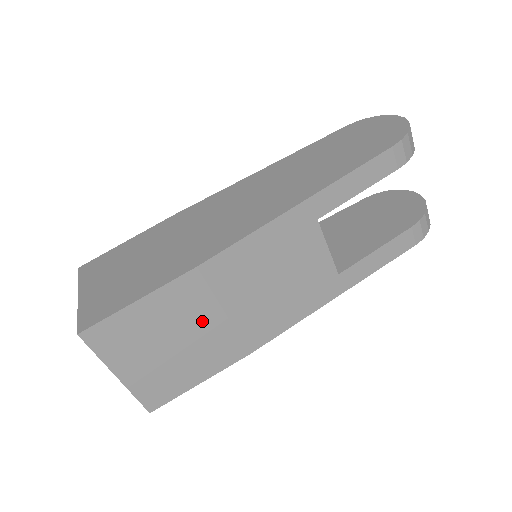
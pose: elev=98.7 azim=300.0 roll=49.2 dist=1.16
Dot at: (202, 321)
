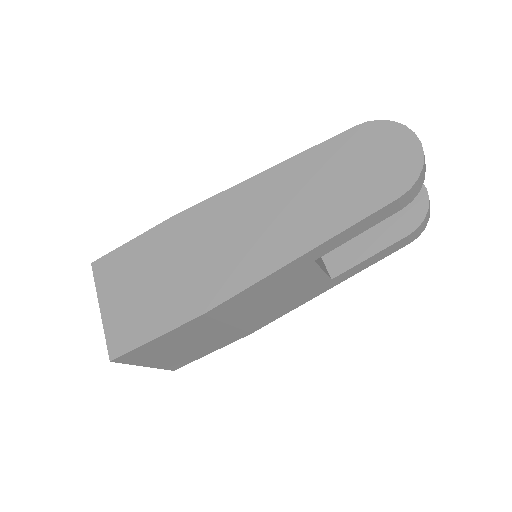
Dot at: (210, 332)
